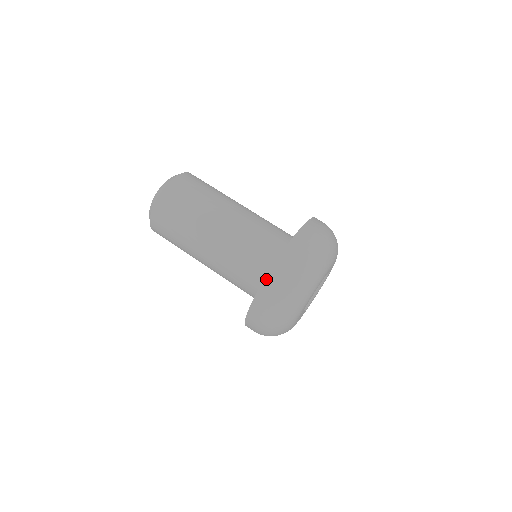
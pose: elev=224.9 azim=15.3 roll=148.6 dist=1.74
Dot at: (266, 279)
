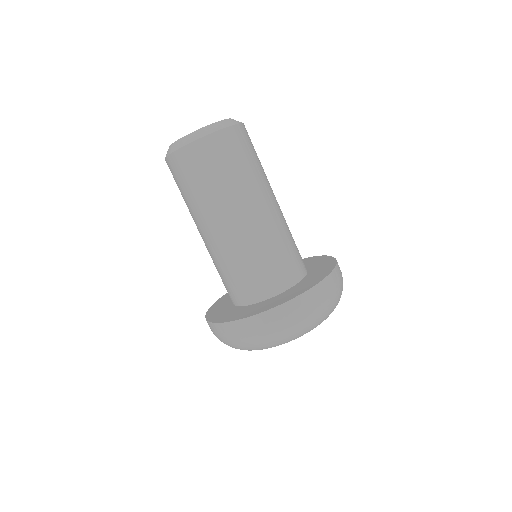
Dot at: (239, 321)
